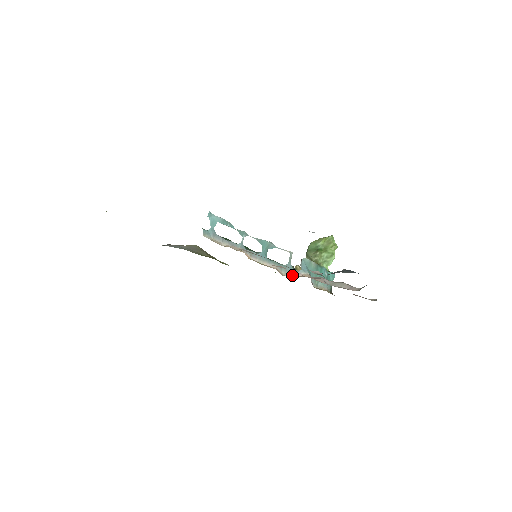
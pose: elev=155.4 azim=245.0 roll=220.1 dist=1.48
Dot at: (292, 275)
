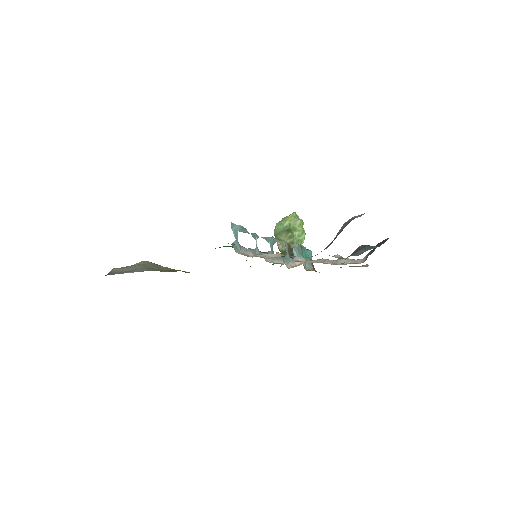
Dot at: (292, 265)
